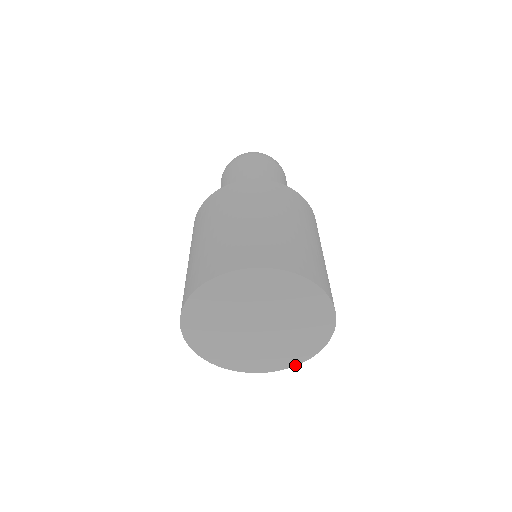
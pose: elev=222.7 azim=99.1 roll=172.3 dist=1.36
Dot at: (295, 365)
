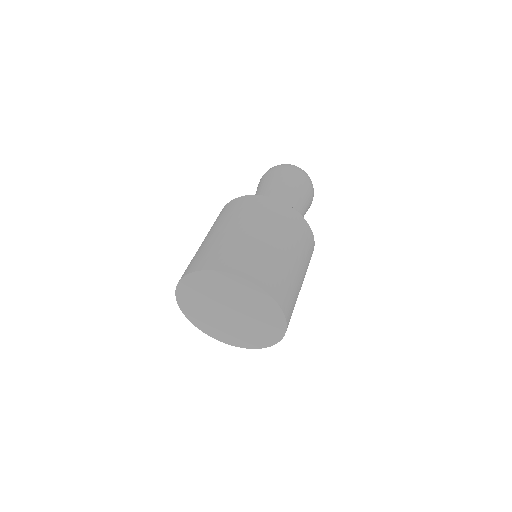
Dot at: (274, 344)
